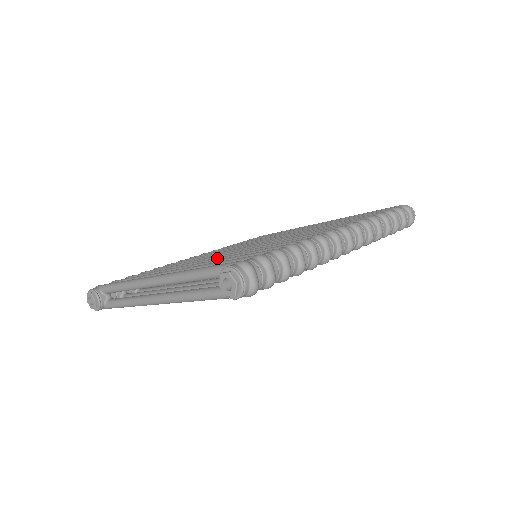
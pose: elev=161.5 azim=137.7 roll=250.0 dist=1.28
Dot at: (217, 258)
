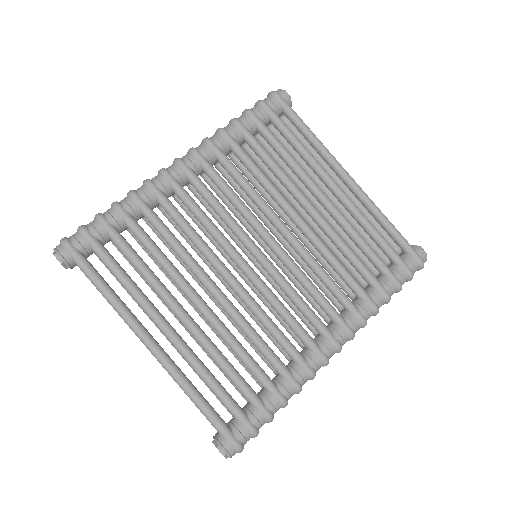
Dot at: (217, 327)
